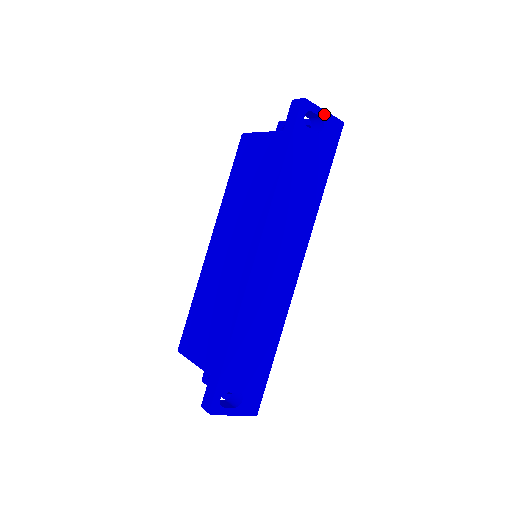
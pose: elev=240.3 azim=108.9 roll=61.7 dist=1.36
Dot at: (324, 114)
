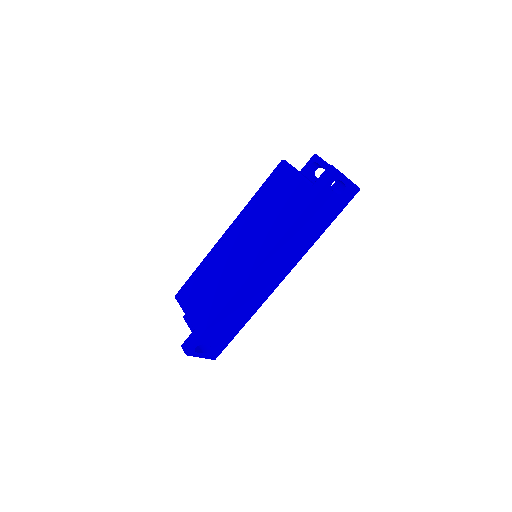
Dot at: (348, 182)
